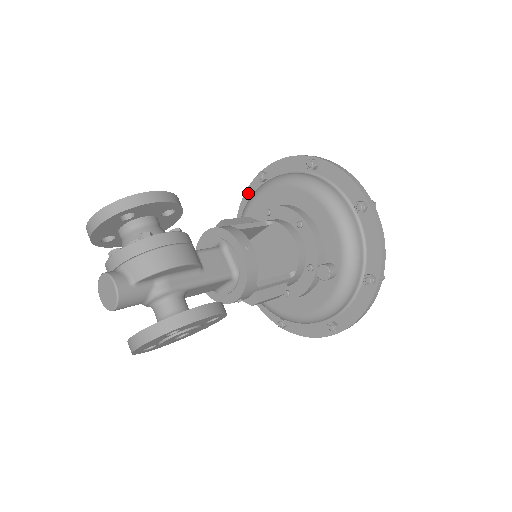
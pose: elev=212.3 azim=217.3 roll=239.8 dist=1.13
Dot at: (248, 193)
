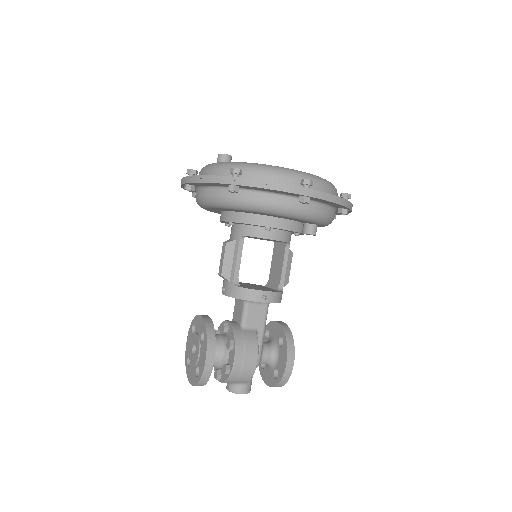
Dot at: occluded
